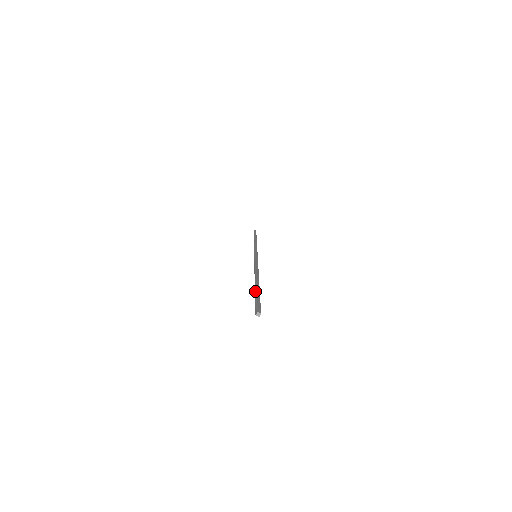
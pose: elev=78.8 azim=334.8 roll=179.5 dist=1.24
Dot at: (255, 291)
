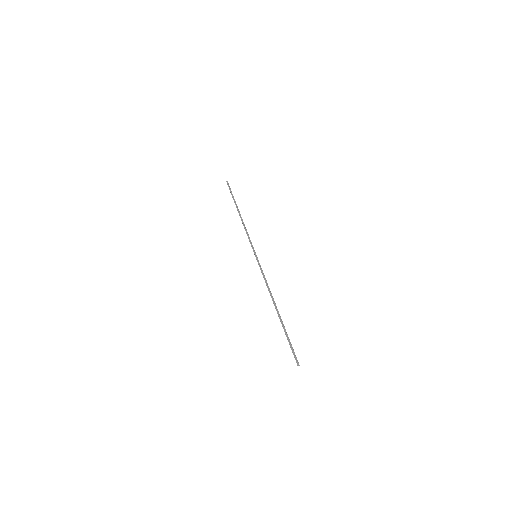
Dot at: (284, 330)
